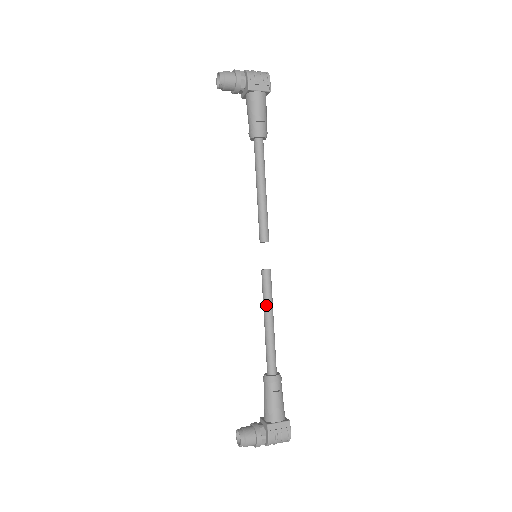
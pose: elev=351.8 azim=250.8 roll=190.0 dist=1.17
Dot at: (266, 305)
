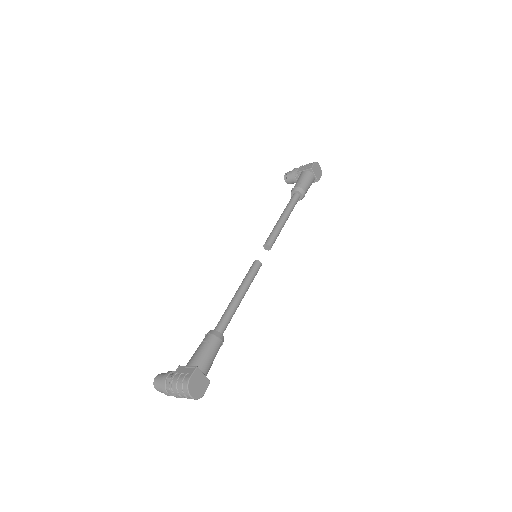
Dot at: (241, 283)
